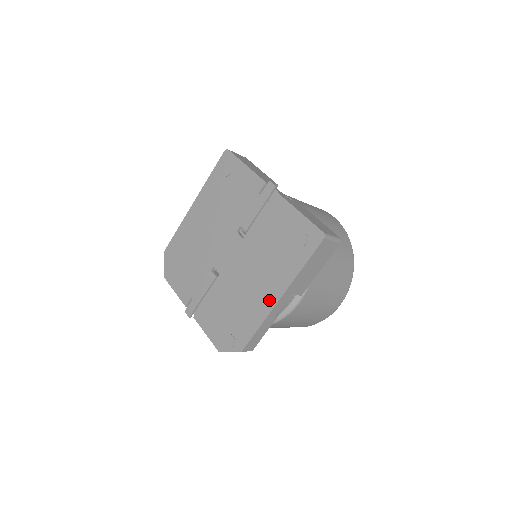
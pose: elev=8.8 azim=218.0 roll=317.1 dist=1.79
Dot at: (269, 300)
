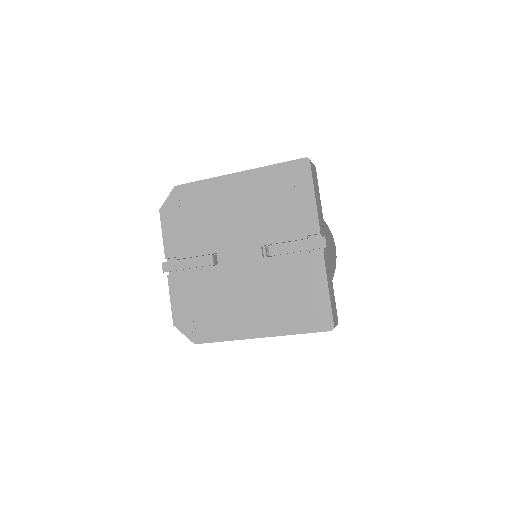
Dot at: (248, 330)
